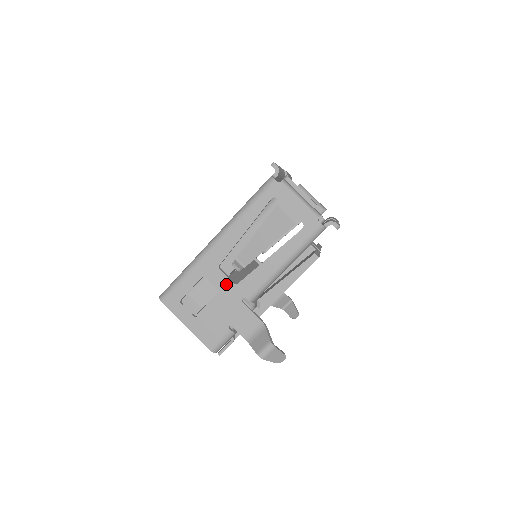
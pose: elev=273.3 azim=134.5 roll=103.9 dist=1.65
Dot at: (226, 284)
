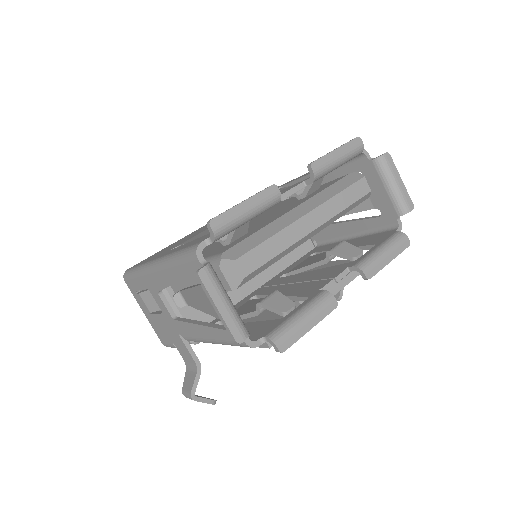
Dot at: (166, 311)
